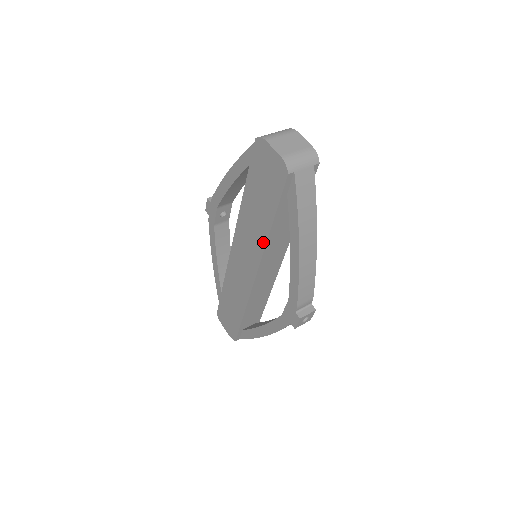
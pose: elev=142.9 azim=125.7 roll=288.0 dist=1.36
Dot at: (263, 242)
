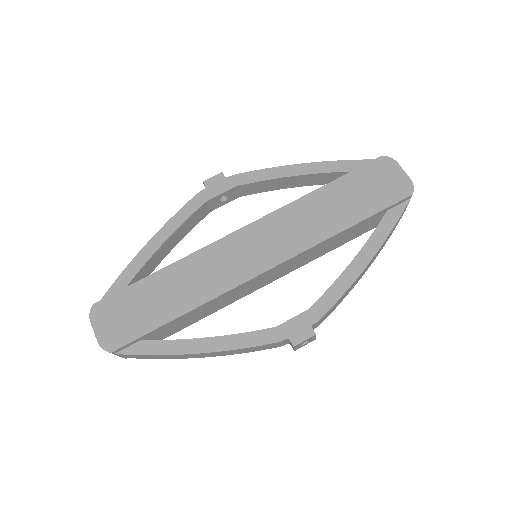
Dot at: (320, 238)
